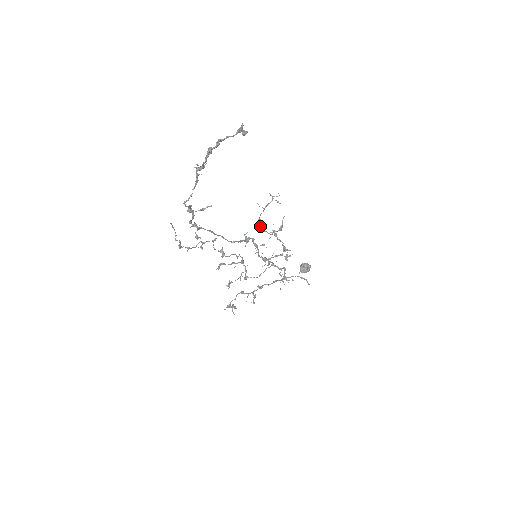
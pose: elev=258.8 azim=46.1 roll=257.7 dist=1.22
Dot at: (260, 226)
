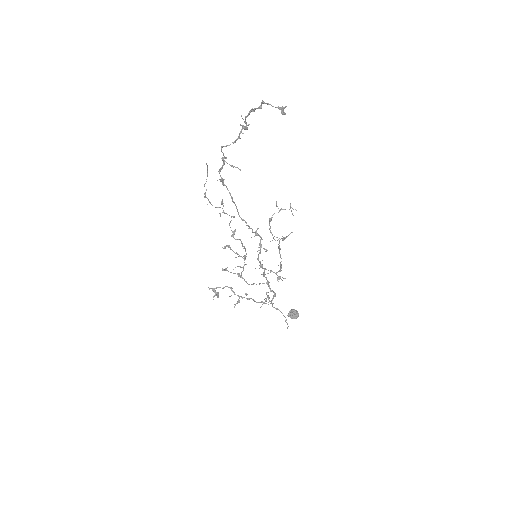
Dot at: occluded
